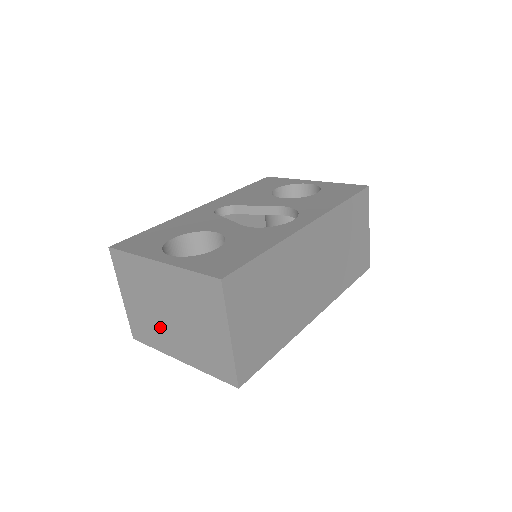
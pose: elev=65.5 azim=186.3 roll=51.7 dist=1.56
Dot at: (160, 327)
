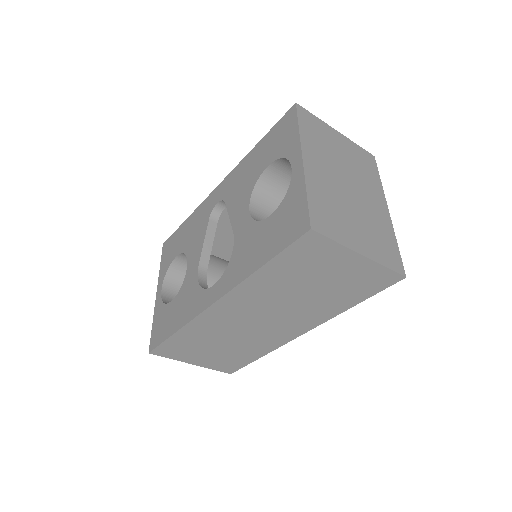
Dot at: occluded
